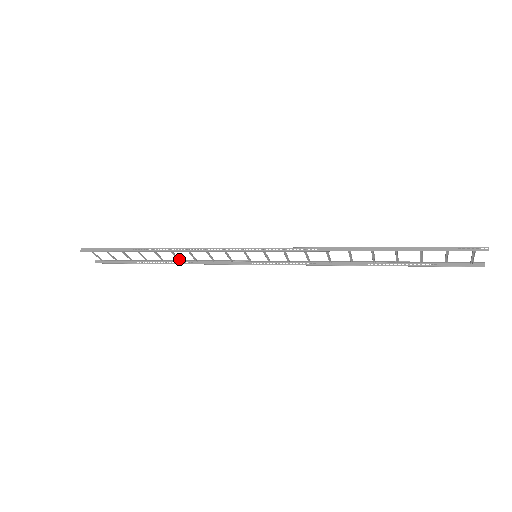
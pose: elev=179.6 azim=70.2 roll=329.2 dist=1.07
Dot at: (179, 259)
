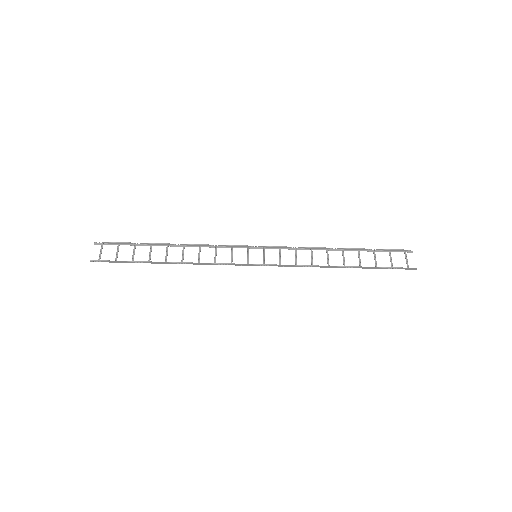
Dot at: occluded
